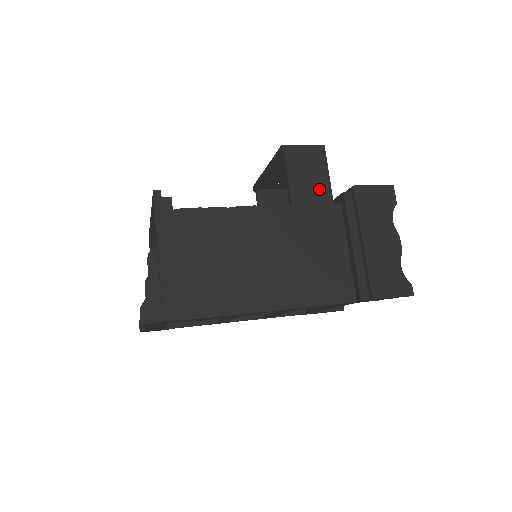
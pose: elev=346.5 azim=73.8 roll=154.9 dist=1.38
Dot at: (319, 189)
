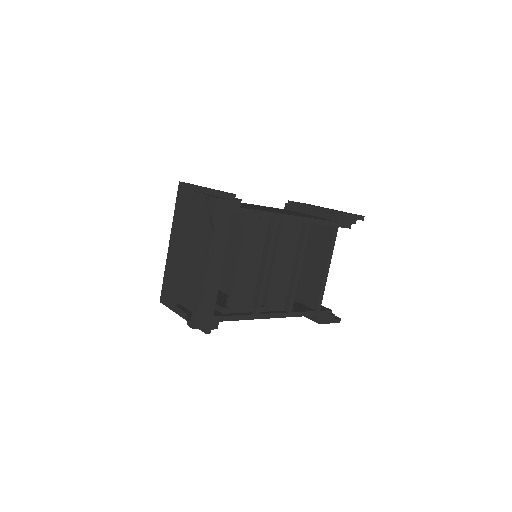
Dot at: occluded
